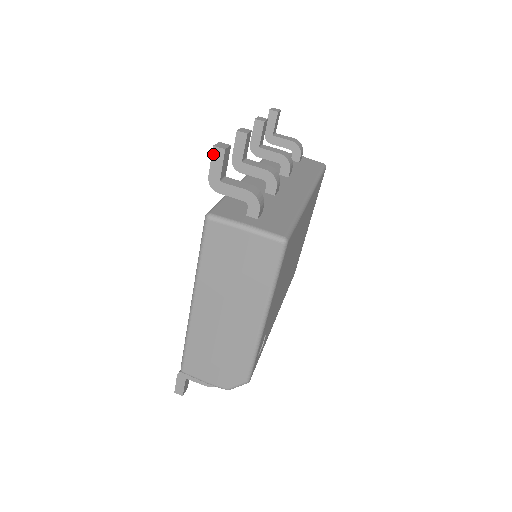
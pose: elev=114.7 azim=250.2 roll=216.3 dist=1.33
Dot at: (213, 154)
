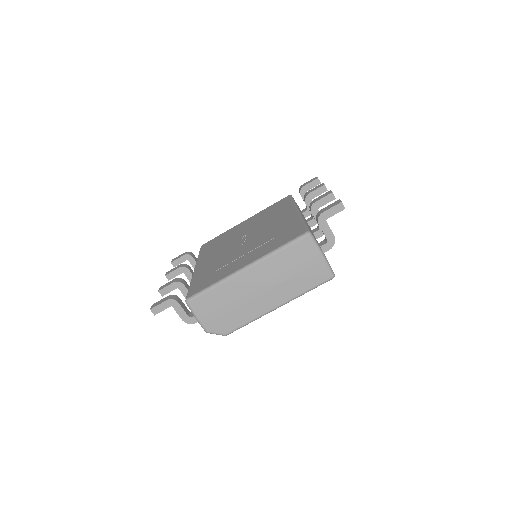
Dot at: (337, 205)
